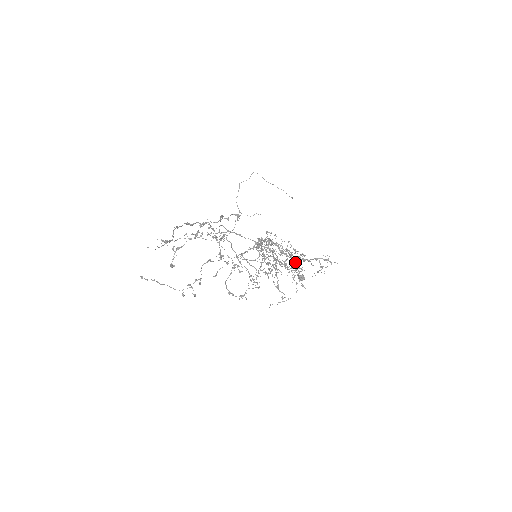
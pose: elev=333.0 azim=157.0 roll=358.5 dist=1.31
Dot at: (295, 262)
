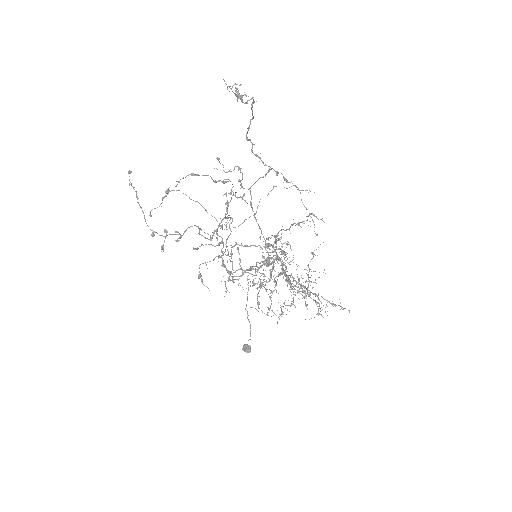
Dot at: (311, 275)
